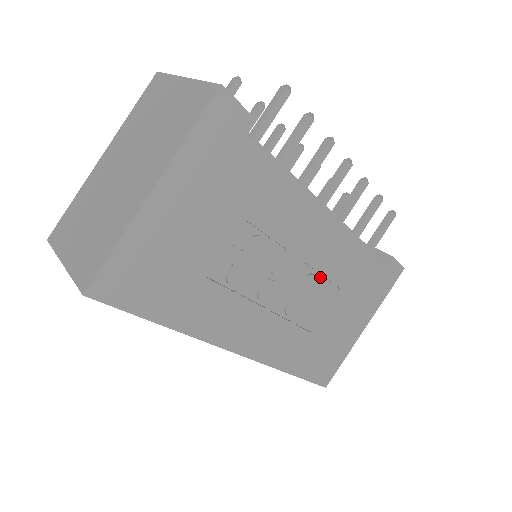
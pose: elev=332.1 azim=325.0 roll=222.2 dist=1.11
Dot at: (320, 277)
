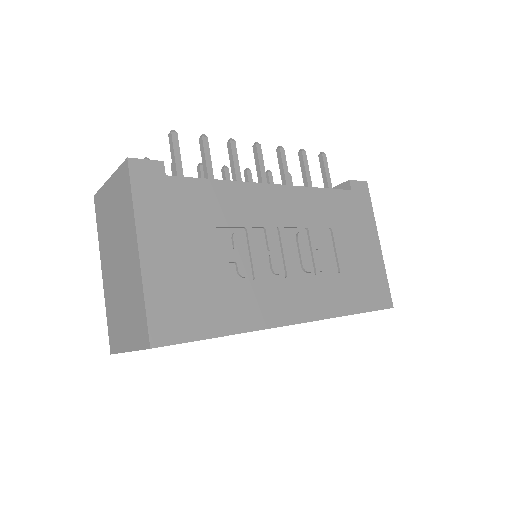
Dot at: (307, 230)
